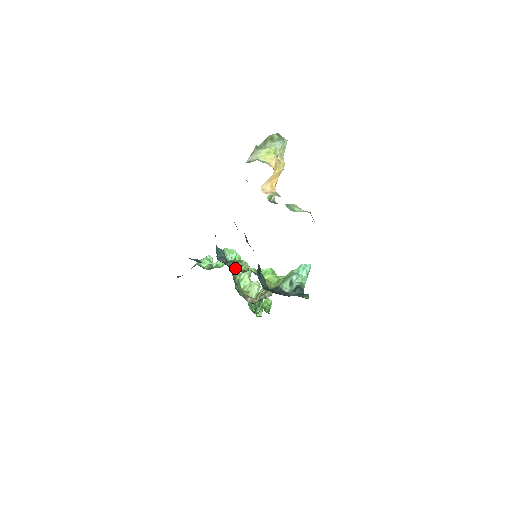
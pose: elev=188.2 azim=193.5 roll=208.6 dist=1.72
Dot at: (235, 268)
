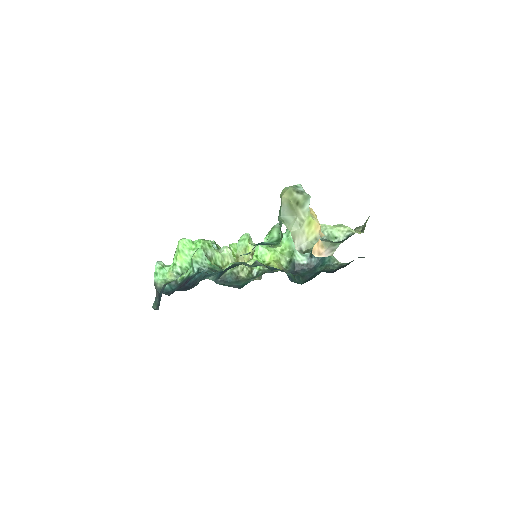
Dot at: (241, 277)
